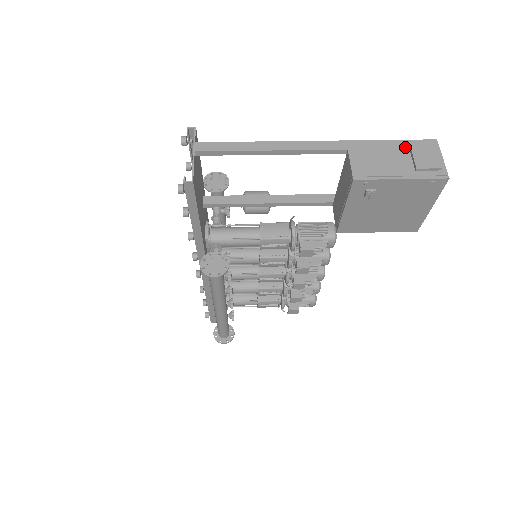
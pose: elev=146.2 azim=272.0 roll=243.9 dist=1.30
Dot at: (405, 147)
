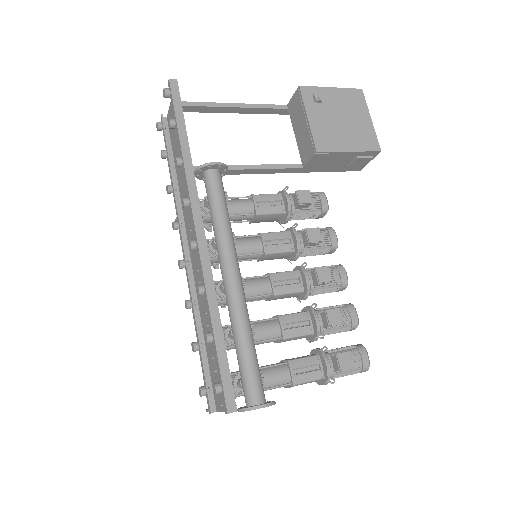
Dot at: occluded
